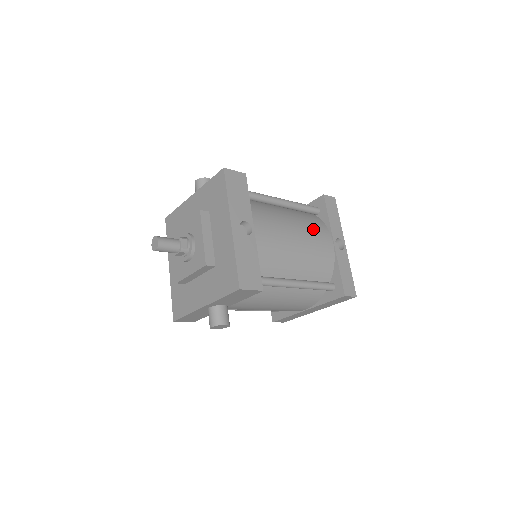
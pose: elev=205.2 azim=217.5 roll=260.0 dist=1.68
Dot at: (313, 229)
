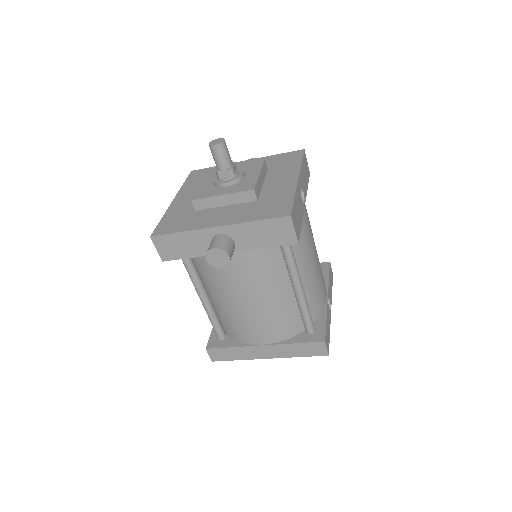
Dot at: occluded
